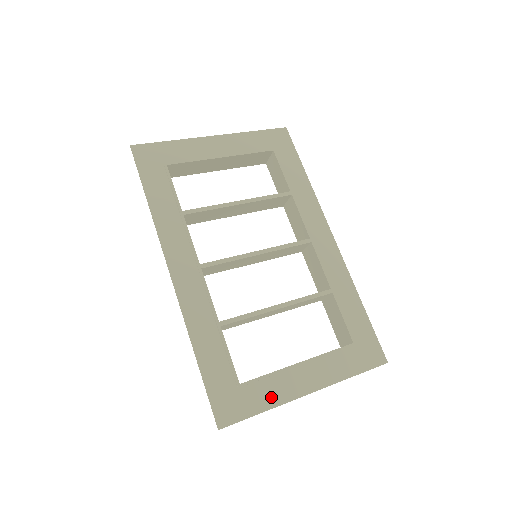
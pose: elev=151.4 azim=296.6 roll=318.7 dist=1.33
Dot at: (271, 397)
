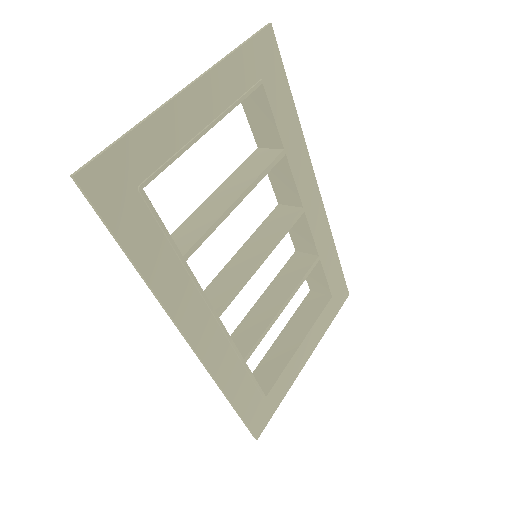
Dot at: (285, 386)
